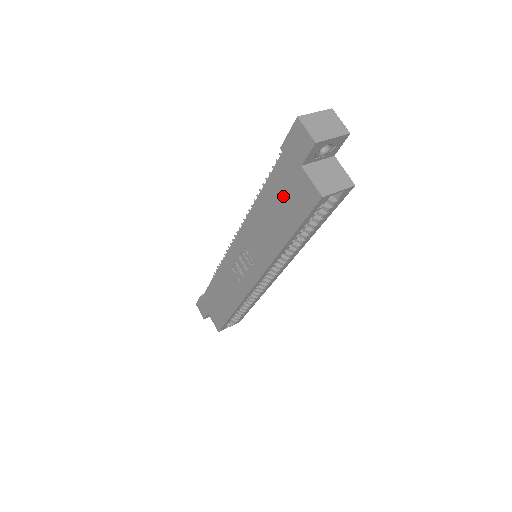
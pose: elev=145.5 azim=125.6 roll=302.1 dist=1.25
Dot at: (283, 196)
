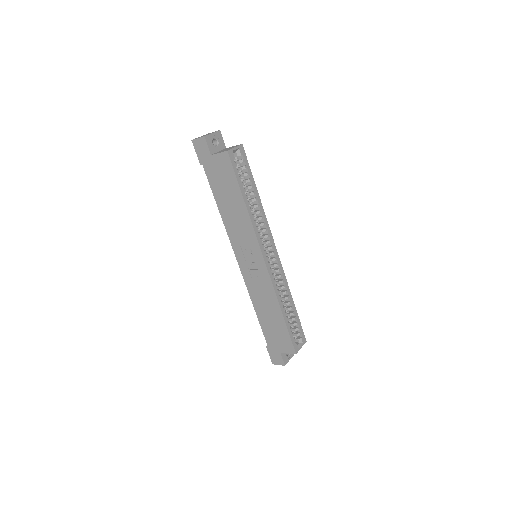
Dot at: (221, 182)
